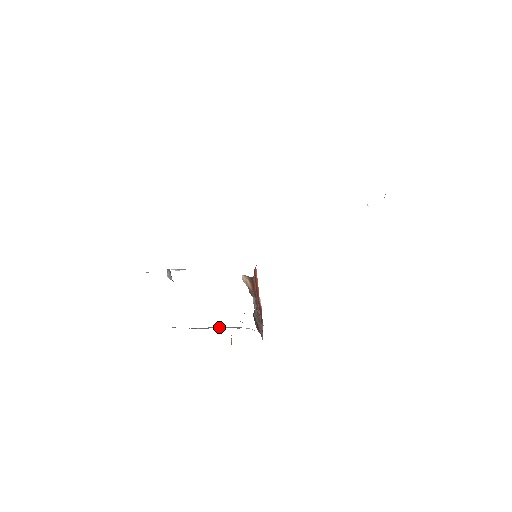
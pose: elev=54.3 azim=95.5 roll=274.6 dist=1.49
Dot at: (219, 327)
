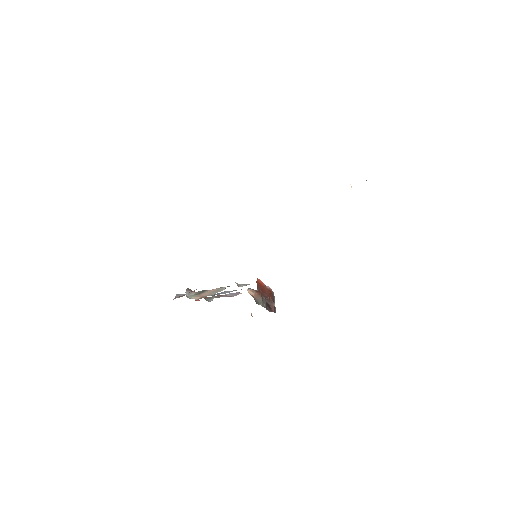
Dot at: occluded
